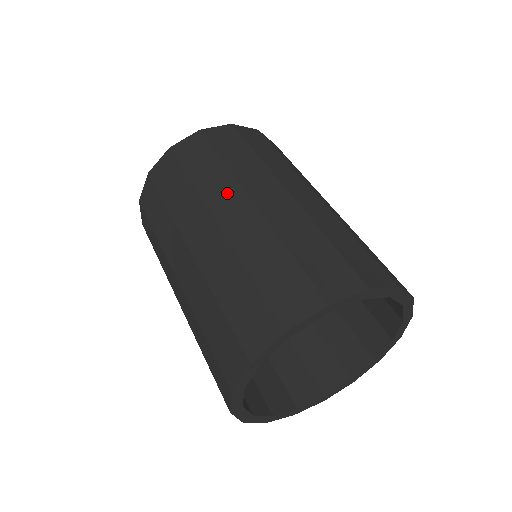
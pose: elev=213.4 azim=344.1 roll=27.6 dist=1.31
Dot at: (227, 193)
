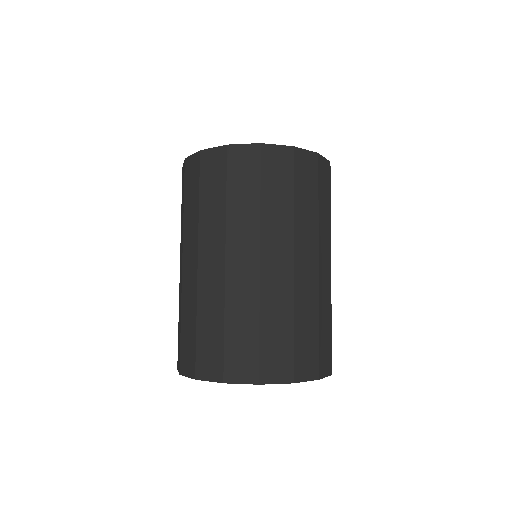
Dot at: (214, 239)
